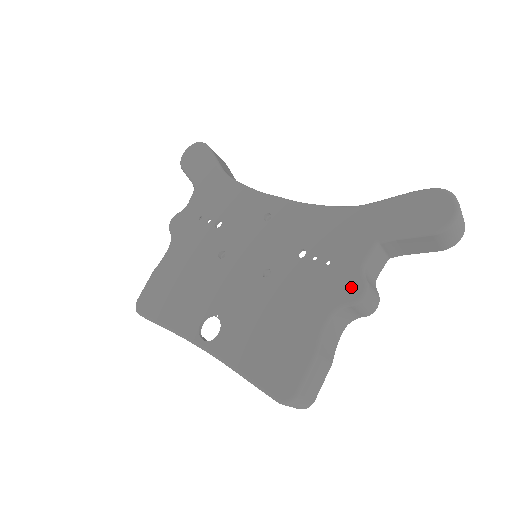
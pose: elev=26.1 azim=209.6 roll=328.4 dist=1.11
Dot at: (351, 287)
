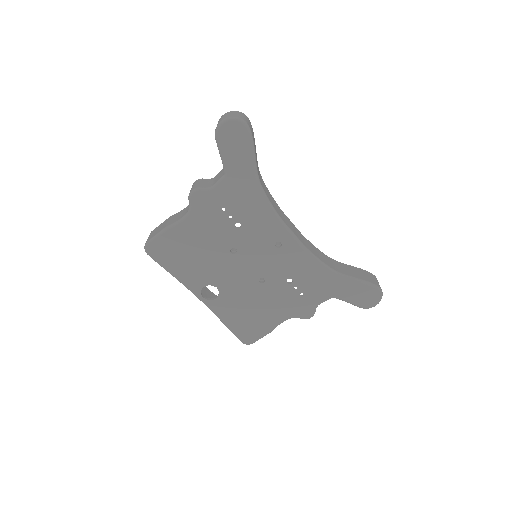
Dot at: (306, 313)
